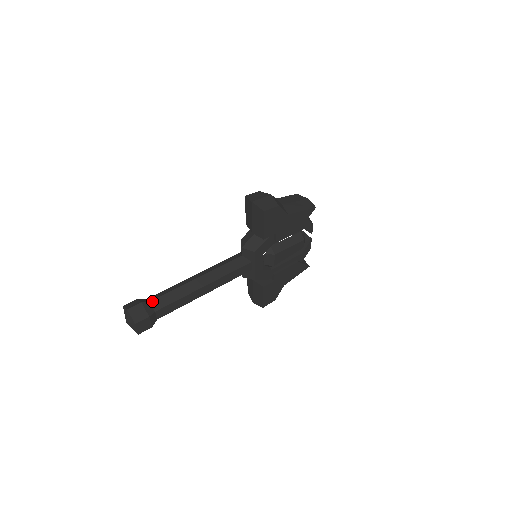
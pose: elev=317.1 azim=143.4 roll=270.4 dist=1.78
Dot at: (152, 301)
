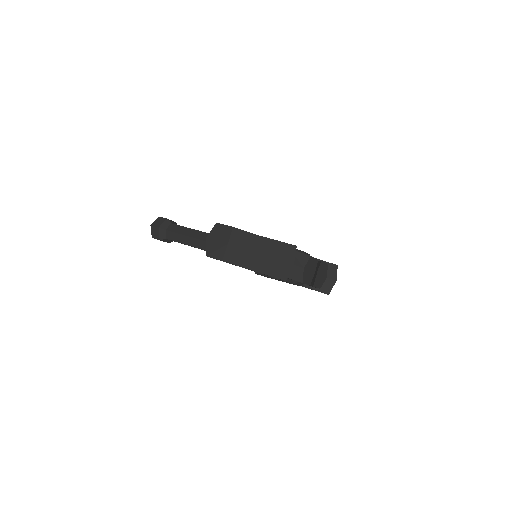
Dot at: (167, 231)
